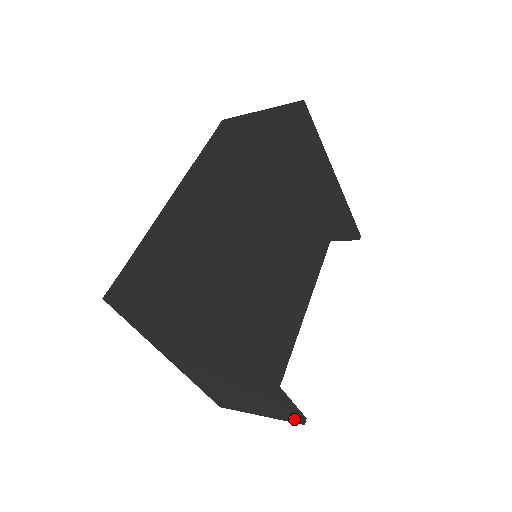
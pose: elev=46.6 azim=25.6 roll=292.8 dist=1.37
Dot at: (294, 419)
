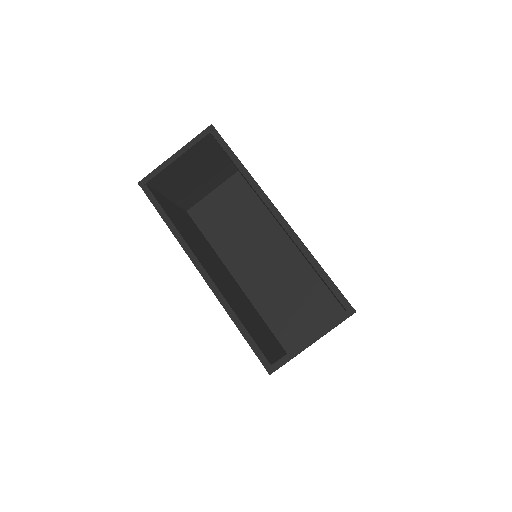
Dot at: occluded
